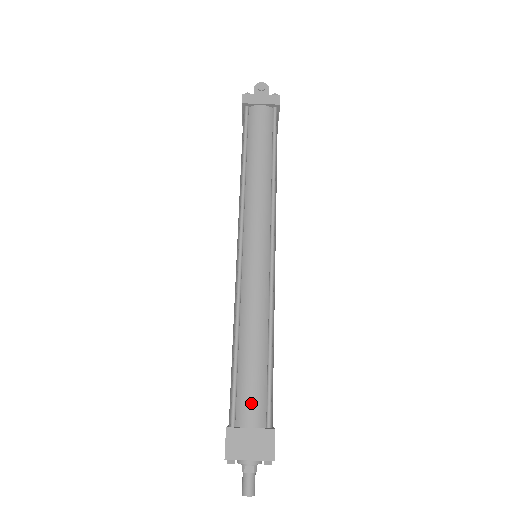
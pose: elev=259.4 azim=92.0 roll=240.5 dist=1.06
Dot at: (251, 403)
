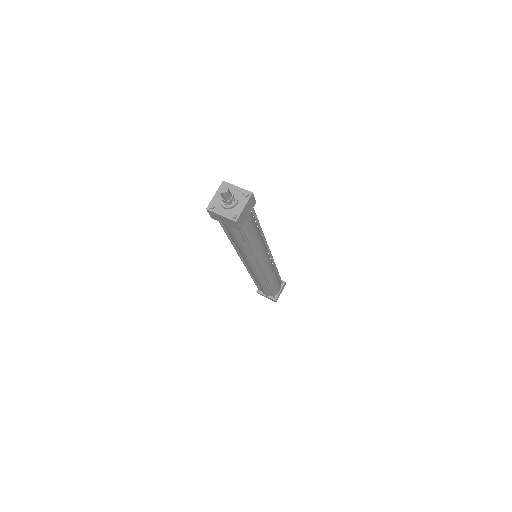
Dot at: occluded
